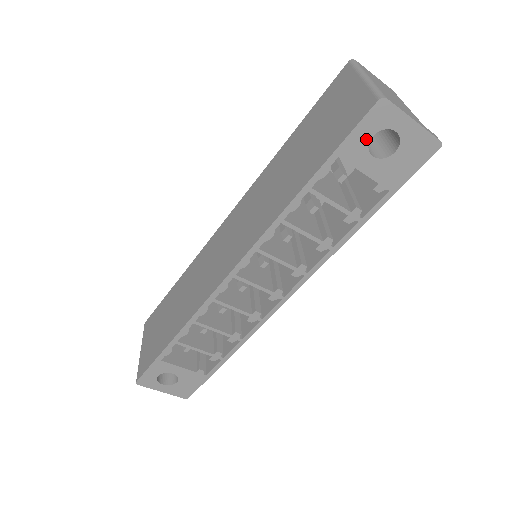
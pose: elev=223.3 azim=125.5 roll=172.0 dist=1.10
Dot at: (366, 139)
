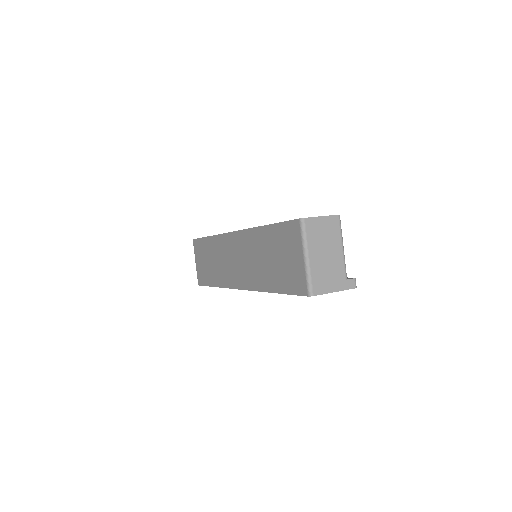
Dot at: occluded
